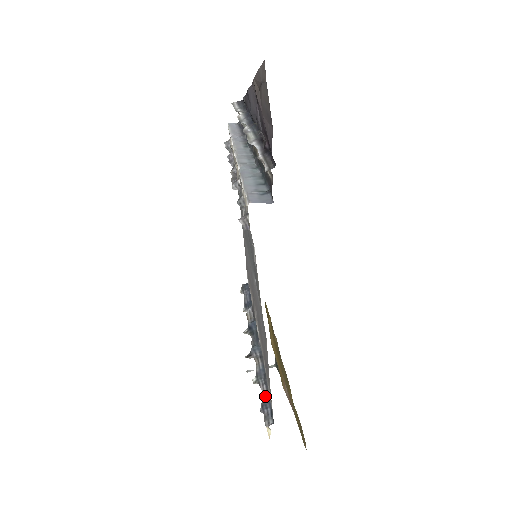
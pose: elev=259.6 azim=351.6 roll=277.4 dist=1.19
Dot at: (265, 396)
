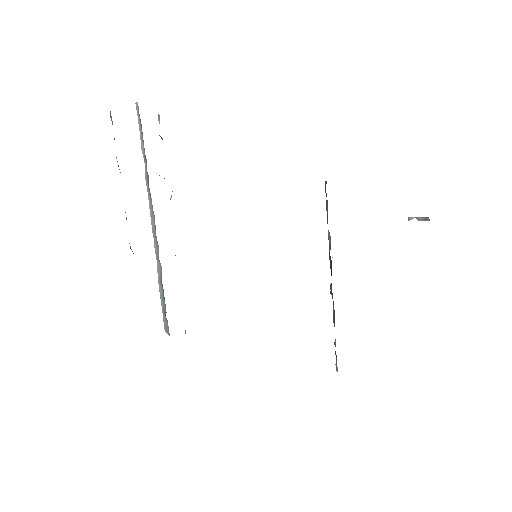
Dot at: (335, 344)
